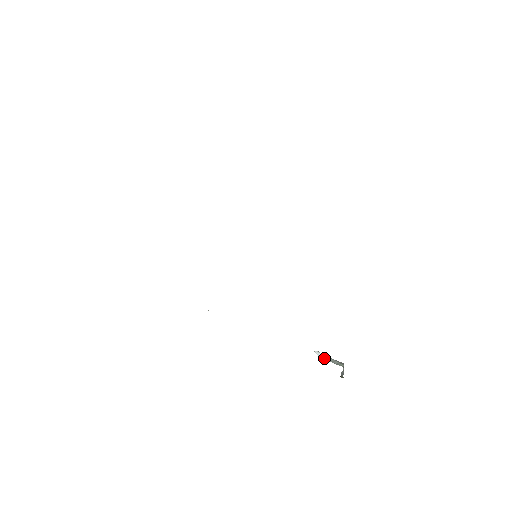
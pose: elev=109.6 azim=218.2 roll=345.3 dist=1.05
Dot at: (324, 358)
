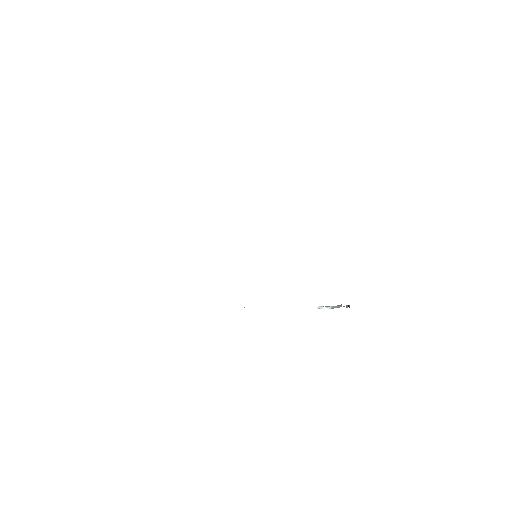
Dot at: (326, 308)
